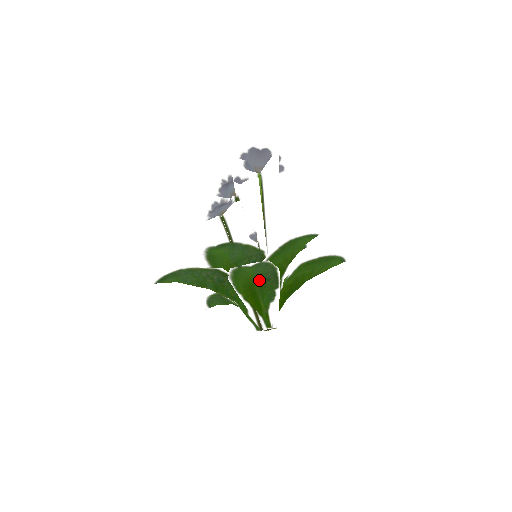
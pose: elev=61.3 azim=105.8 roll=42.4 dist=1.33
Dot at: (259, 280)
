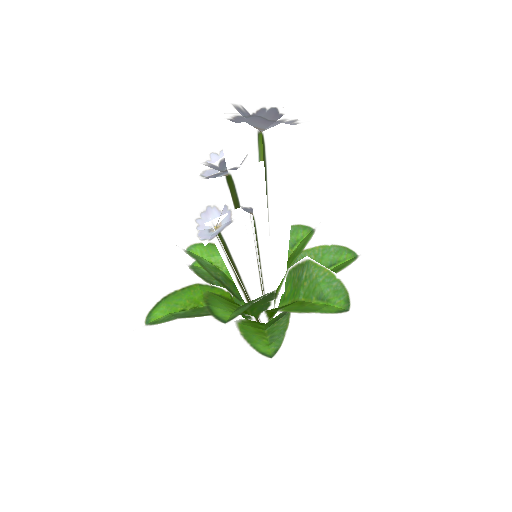
Dot at: (270, 326)
